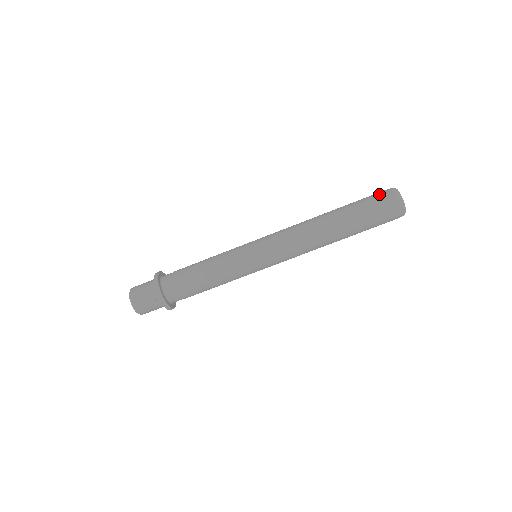
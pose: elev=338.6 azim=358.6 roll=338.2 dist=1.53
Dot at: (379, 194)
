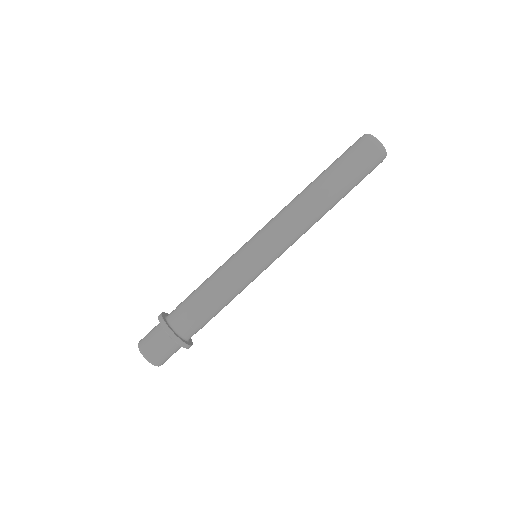
Dot at: occluded
